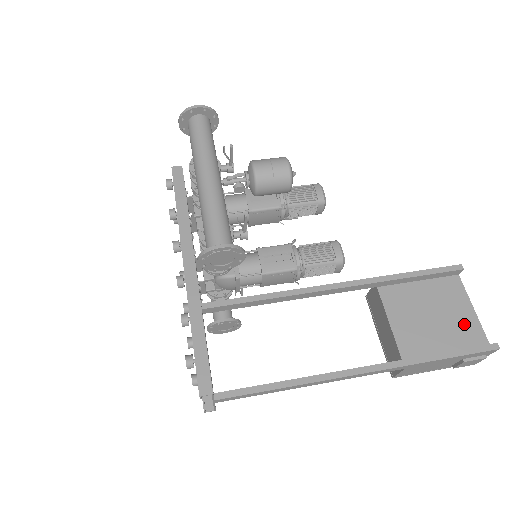
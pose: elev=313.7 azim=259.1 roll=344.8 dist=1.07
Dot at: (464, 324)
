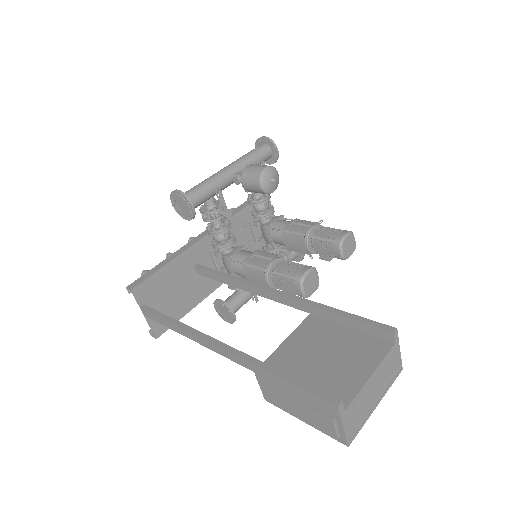
Dot at: (344, 378)
